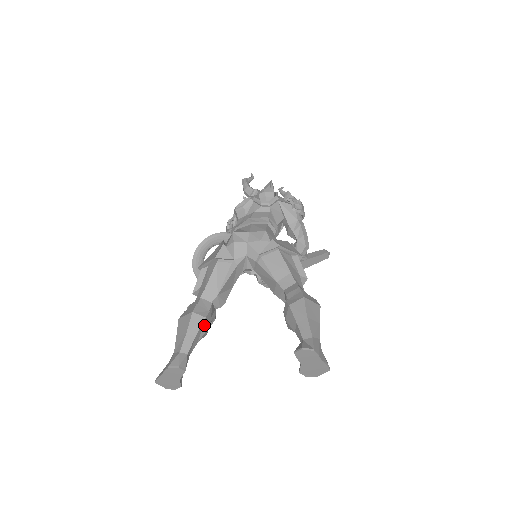
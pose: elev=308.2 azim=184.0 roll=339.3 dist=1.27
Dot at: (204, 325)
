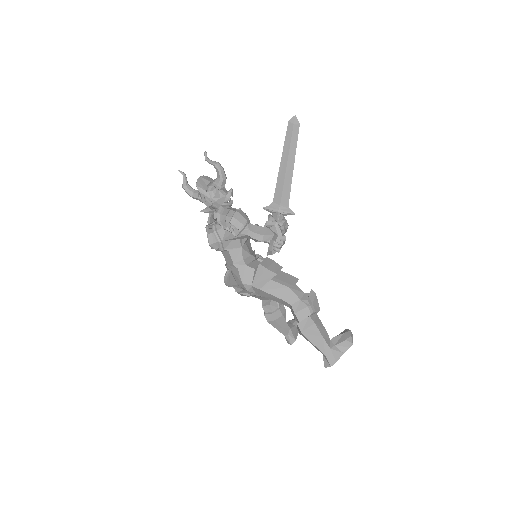
Dot at: (279, 319)
